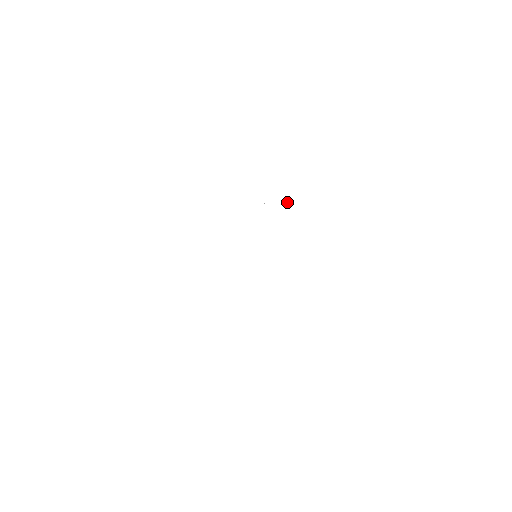
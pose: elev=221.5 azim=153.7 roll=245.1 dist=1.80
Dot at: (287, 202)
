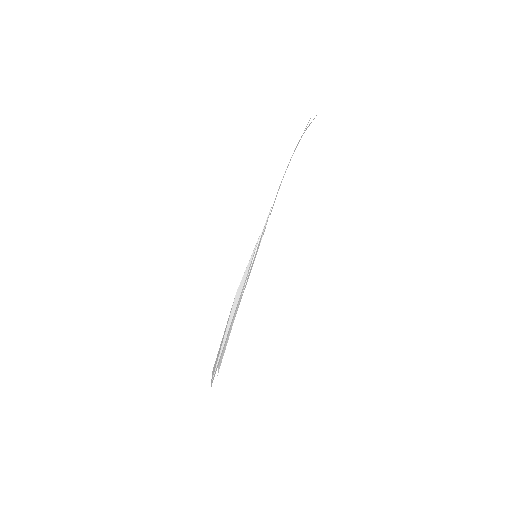
Dot at: (298, 142)
